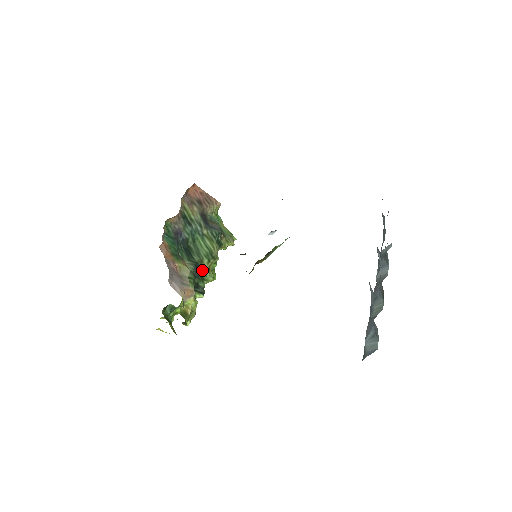
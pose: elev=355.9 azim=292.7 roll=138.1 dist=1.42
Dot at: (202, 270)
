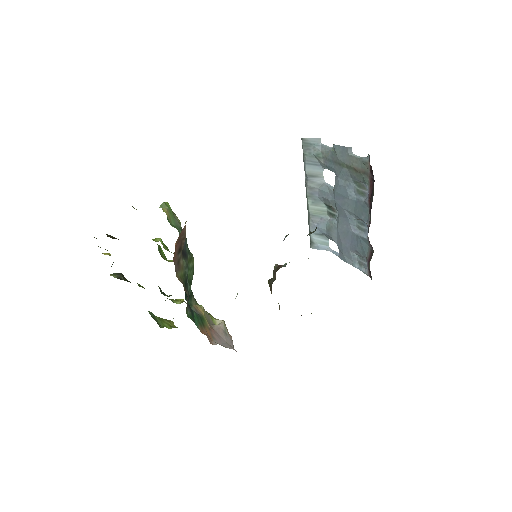
Dot at: occluded
